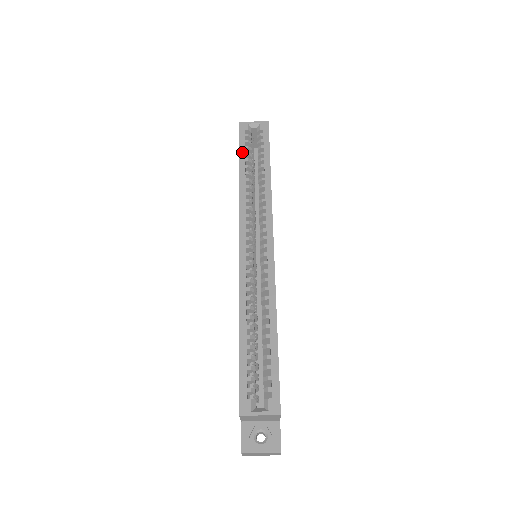
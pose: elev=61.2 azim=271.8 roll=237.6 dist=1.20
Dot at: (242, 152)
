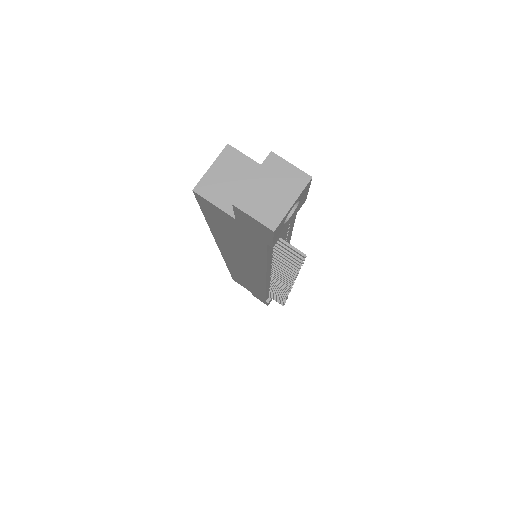
Dot at: occluded
